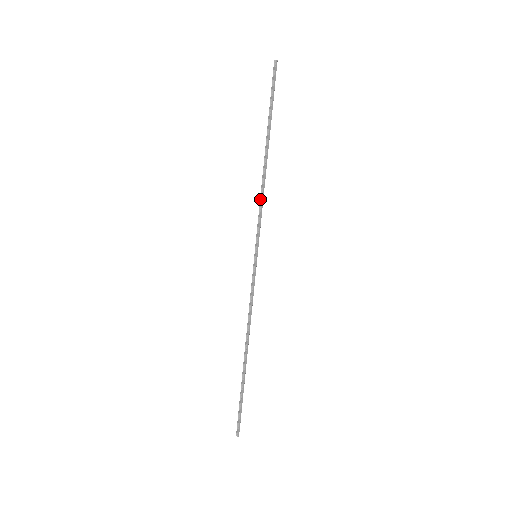
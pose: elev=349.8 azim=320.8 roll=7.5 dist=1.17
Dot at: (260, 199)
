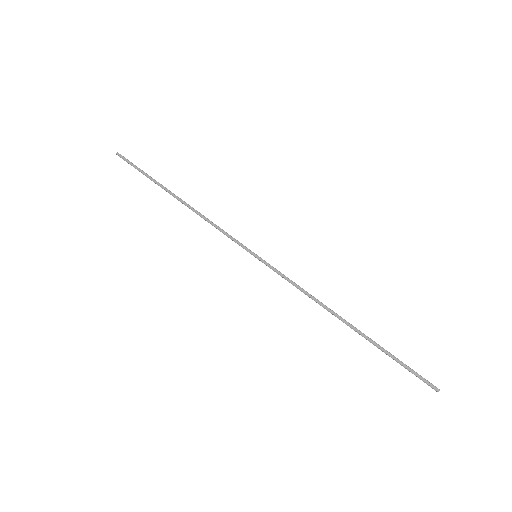
Dot at: occluded
